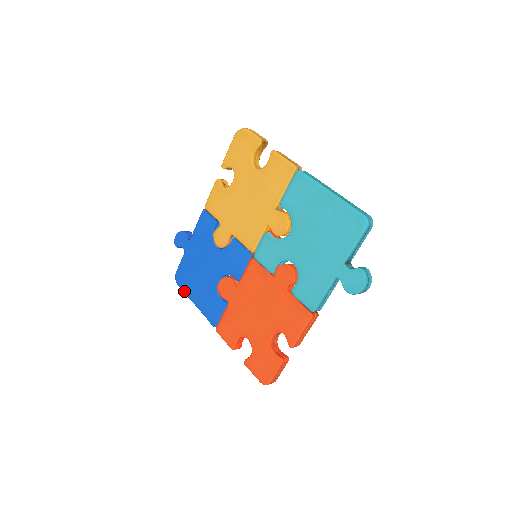
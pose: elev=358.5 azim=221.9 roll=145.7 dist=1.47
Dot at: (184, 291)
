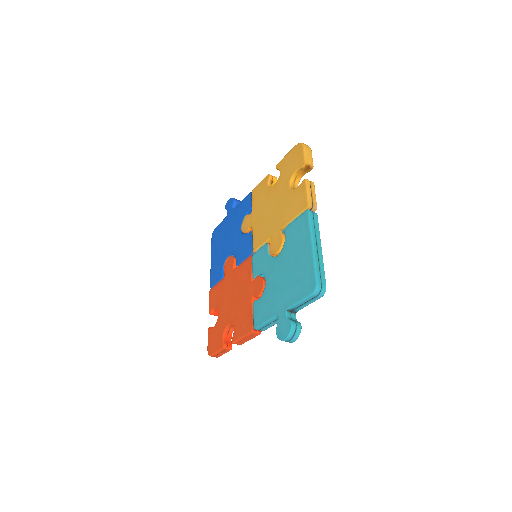
Dot at: (211, 246)
